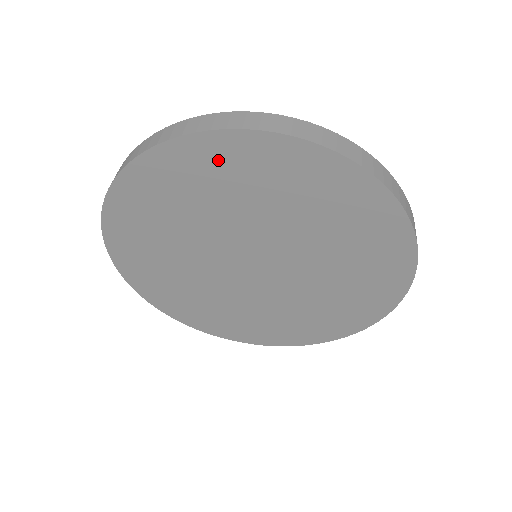
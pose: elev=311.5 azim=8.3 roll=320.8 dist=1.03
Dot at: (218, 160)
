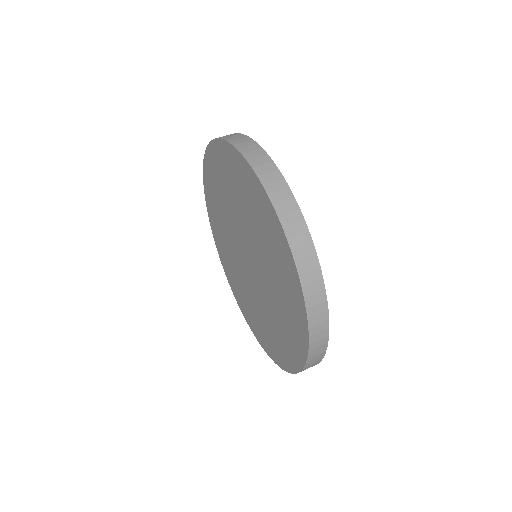
Dot at: (278, 242)
